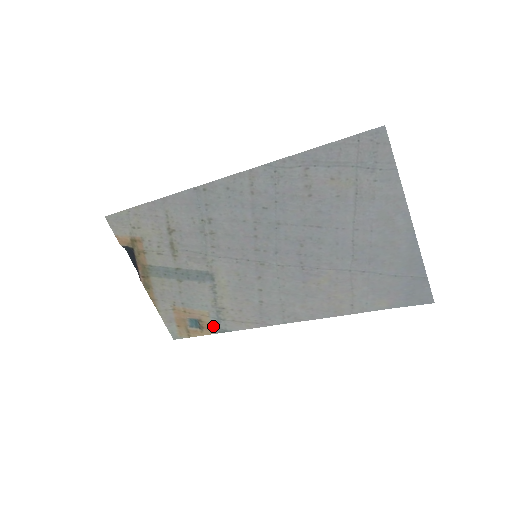
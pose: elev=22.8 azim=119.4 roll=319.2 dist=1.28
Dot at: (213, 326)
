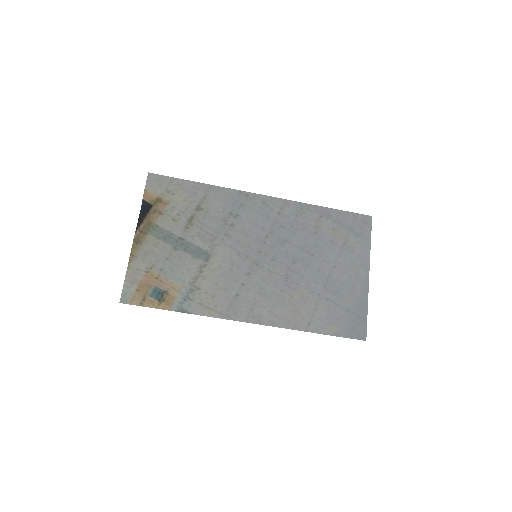
Dot at: (176, 302)
